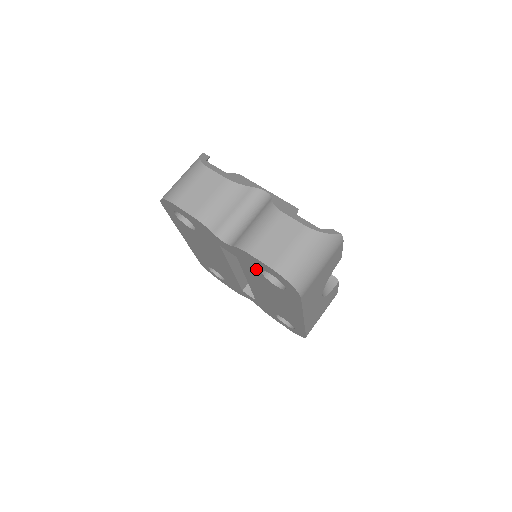
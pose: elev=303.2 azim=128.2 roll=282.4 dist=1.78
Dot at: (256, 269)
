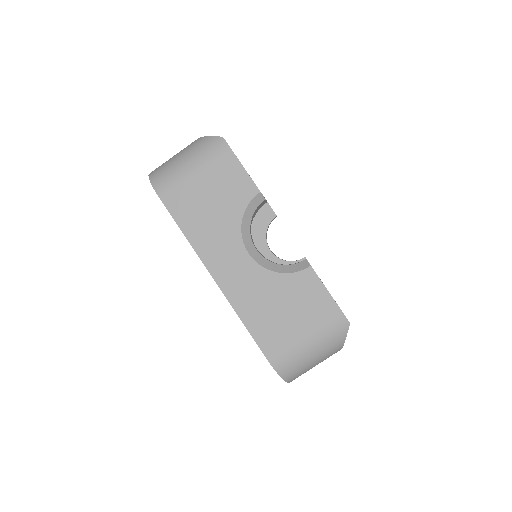
Dot at: occluded
